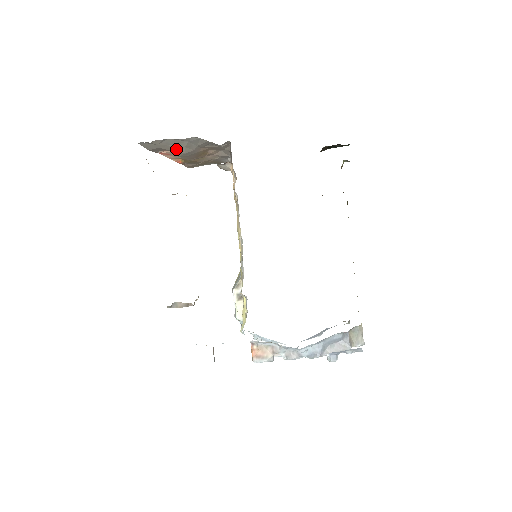
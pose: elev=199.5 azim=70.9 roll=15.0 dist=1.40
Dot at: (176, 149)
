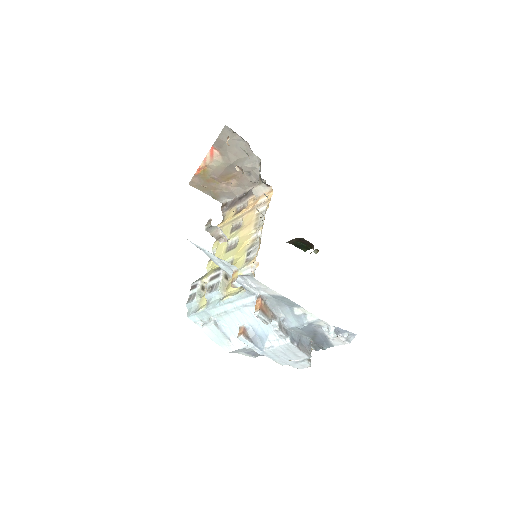
Dot at: (232, 154)
